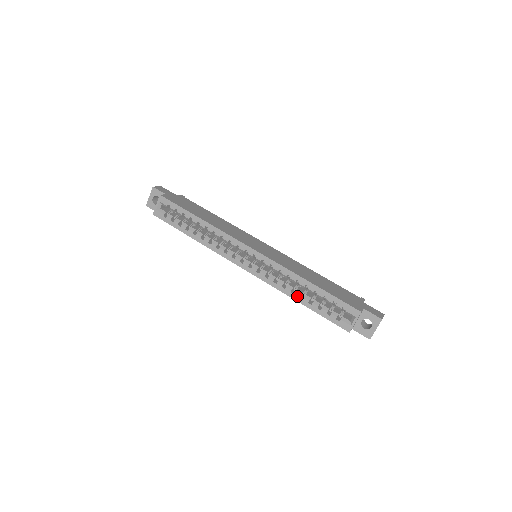
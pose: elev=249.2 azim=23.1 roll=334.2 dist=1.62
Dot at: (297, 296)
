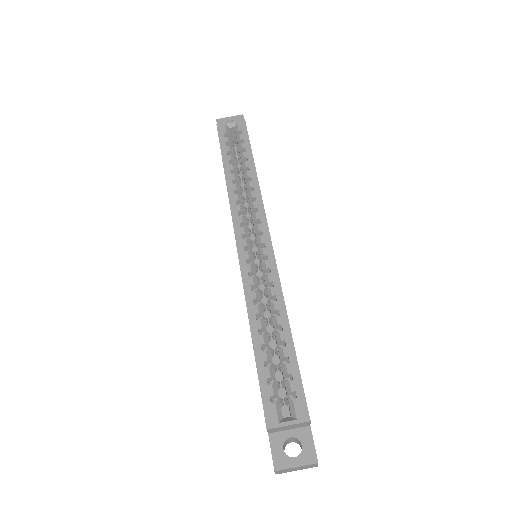
Dot at: (258, 325)
